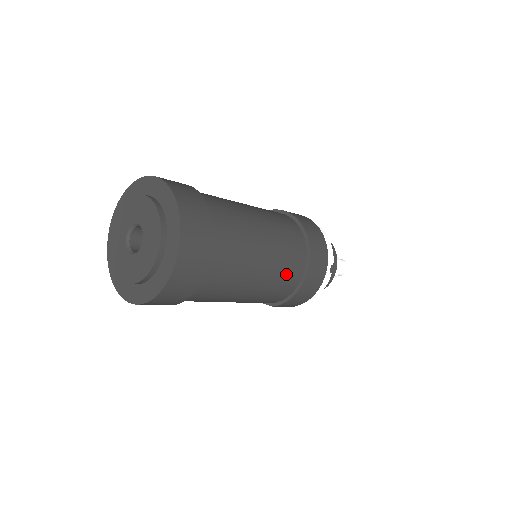
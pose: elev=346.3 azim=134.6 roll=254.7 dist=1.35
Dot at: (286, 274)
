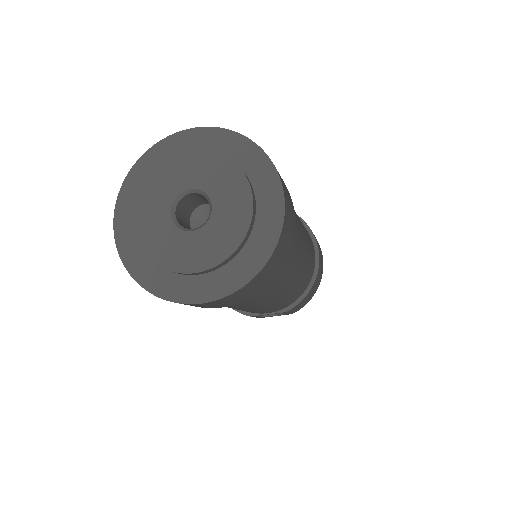
Dot at: (311, 258)
